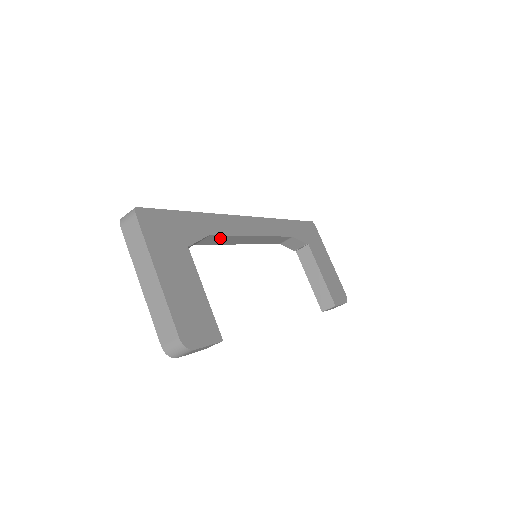
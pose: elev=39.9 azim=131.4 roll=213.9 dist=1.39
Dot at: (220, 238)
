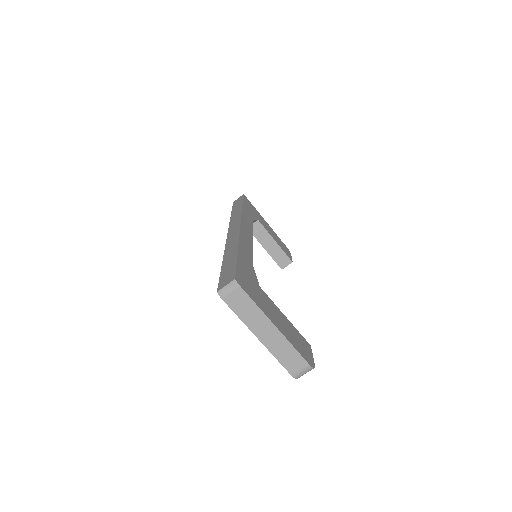
Dot at: occluded
